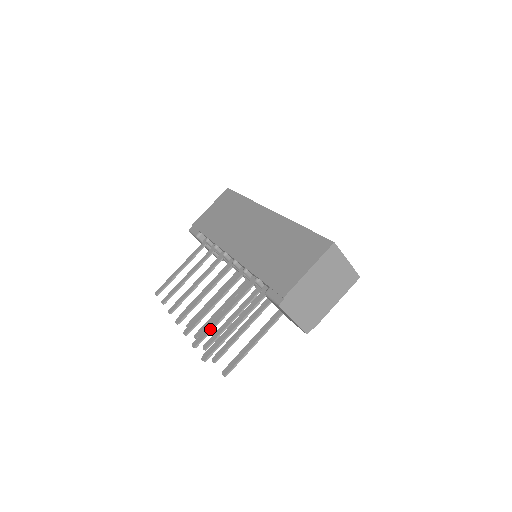
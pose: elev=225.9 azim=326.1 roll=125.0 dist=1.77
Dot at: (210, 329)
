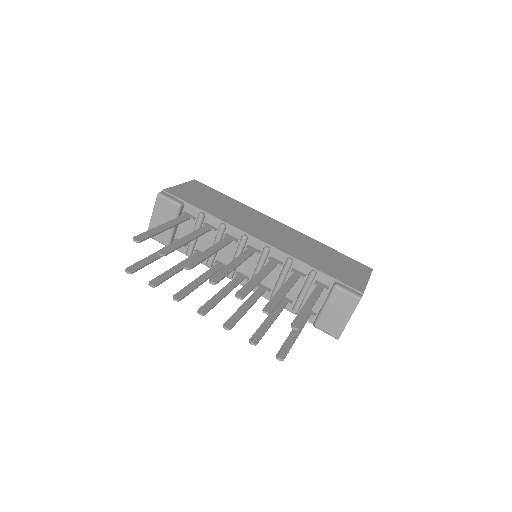
Dot at: (279, 300)
